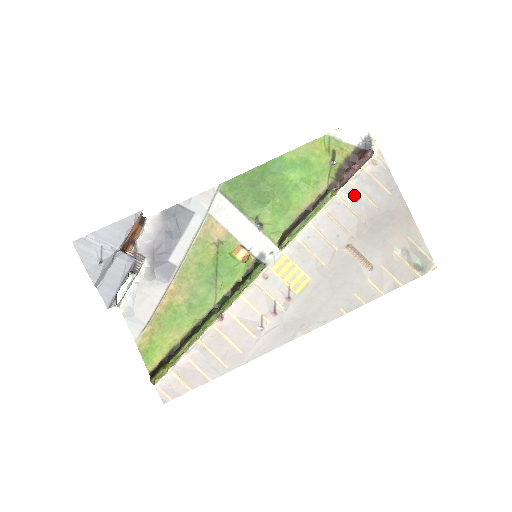
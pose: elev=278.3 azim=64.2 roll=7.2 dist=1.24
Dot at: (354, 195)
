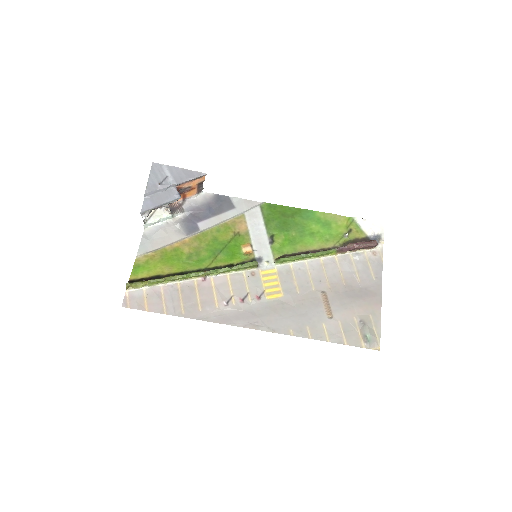
Dot at: (348, 263)
